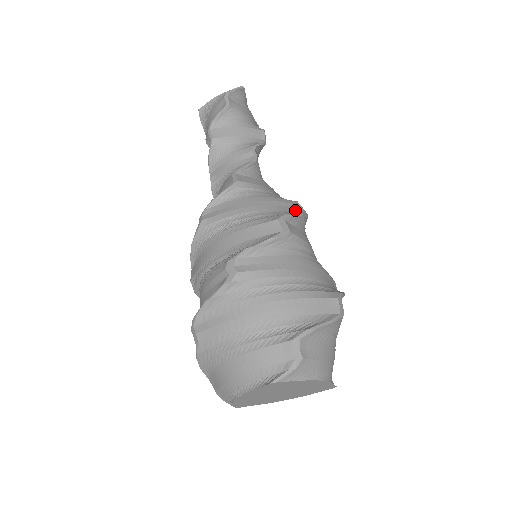
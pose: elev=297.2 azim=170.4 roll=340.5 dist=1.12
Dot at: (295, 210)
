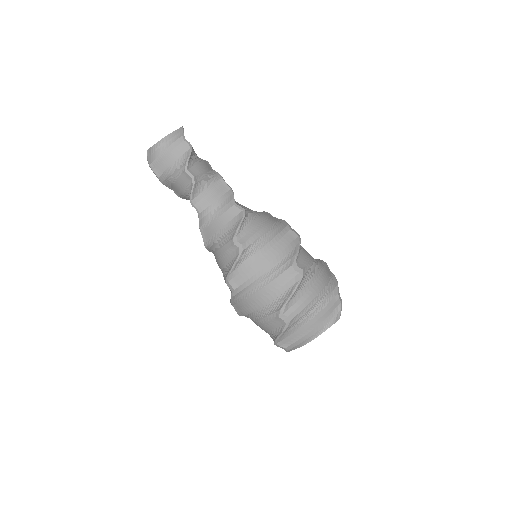
Dot at: (275, 218)
